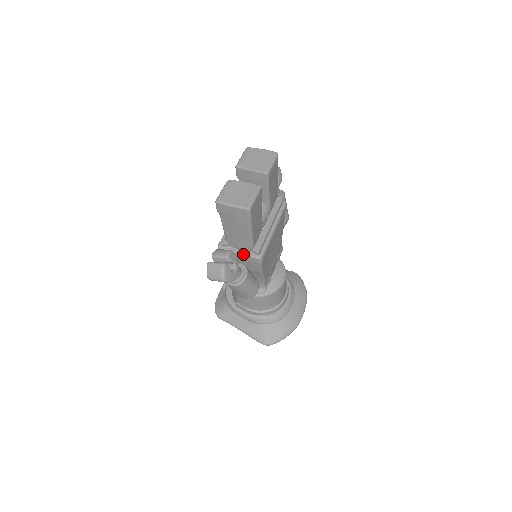
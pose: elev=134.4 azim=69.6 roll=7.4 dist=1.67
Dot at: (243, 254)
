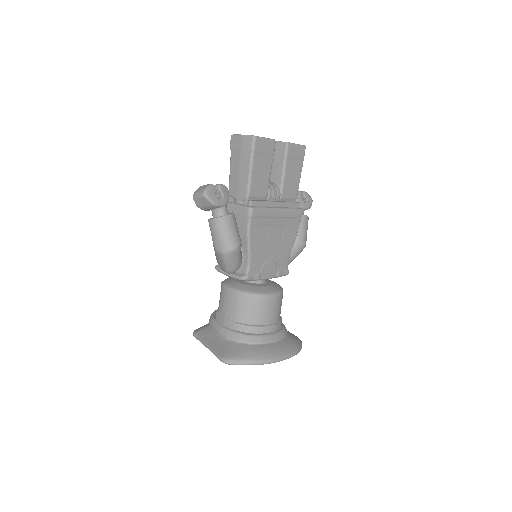
Dot at: (237, 204)
